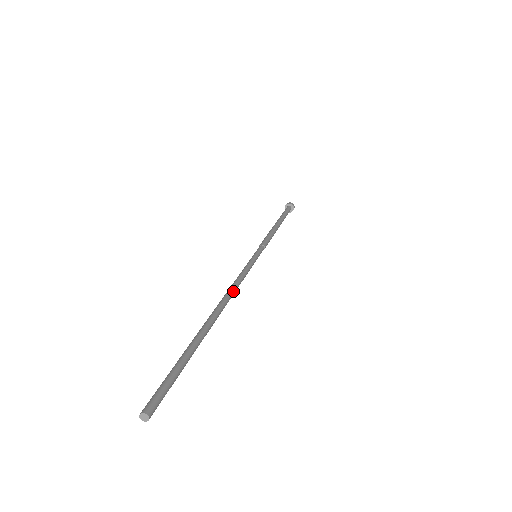
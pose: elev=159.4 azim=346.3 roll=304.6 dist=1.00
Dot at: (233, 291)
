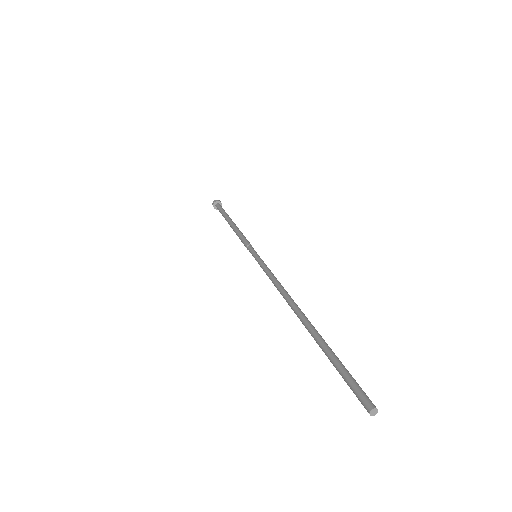
Dot at: (287, 293)
